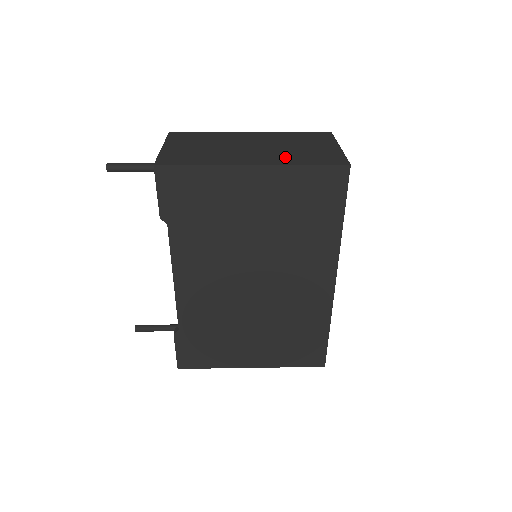
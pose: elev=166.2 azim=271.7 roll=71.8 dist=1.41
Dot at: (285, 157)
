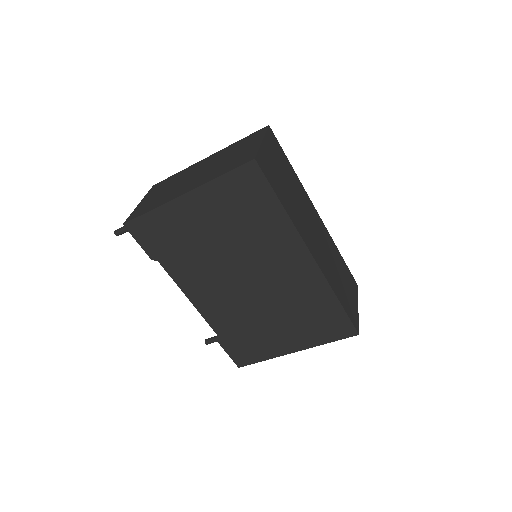
Dot at: (211, 174)
